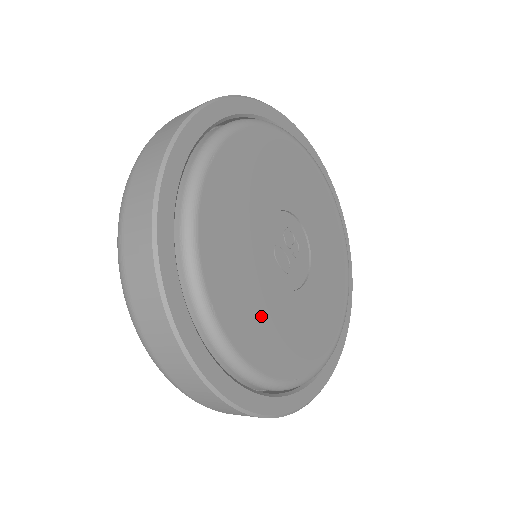
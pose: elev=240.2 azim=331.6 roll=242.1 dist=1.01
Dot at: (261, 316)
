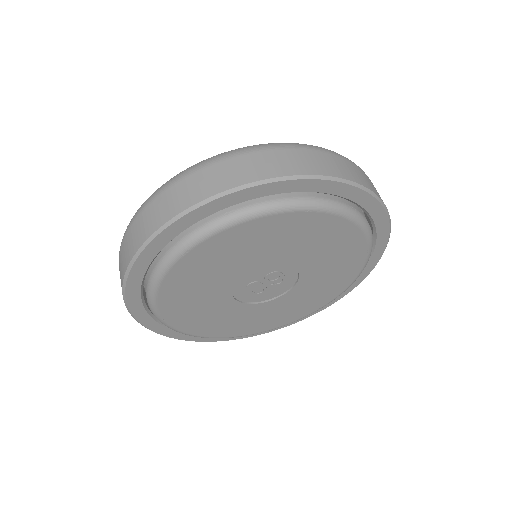
Dot at: (212, 317)
